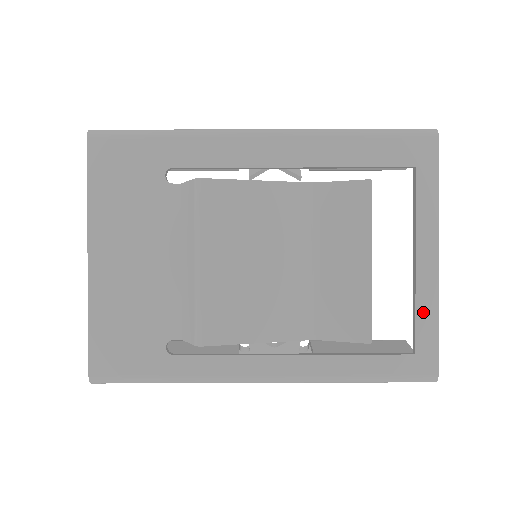
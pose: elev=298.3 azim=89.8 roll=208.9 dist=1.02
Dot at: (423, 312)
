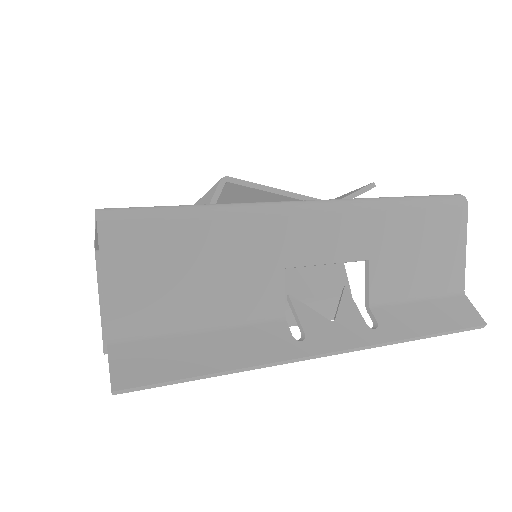
Dot at: occluded
